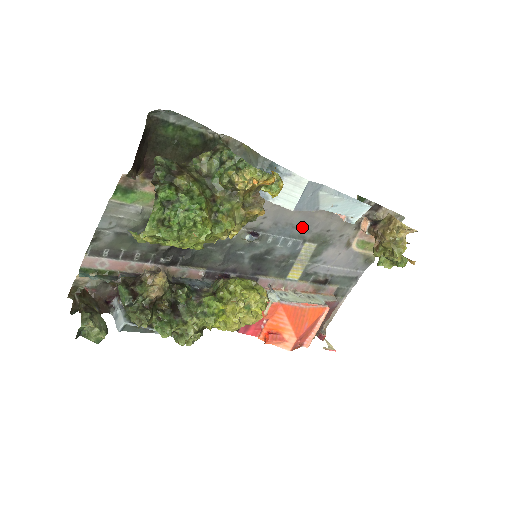
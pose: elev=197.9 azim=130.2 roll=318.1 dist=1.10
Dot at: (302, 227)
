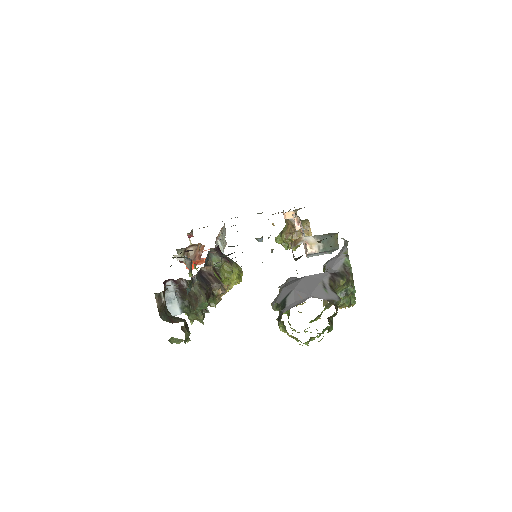
Dot at: occluded
